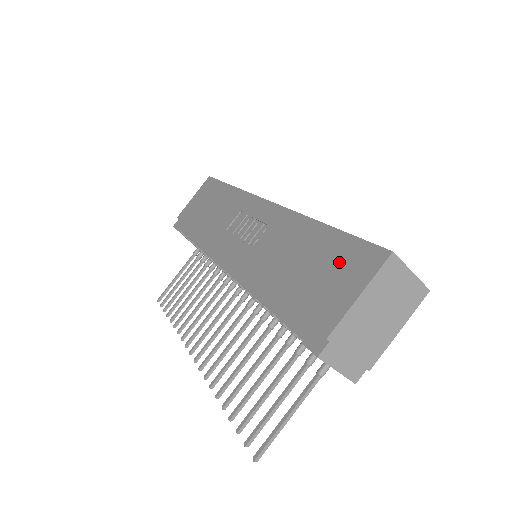
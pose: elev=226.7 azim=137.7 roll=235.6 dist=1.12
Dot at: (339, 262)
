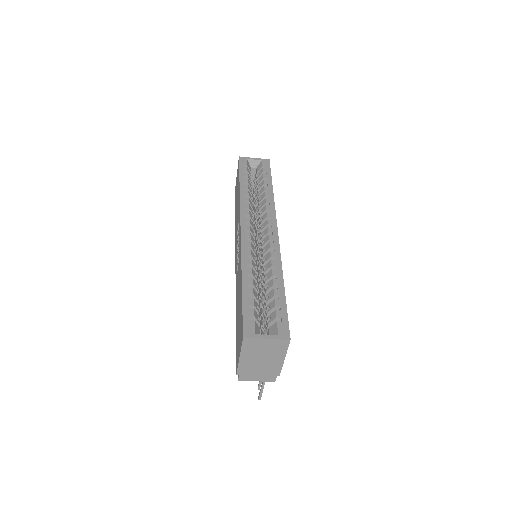
Dot at: (240, 324)
